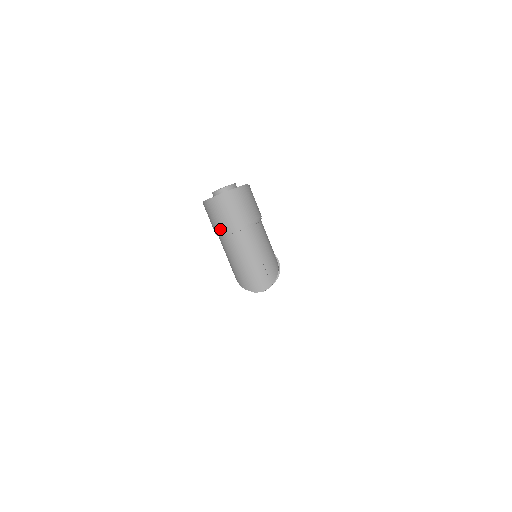
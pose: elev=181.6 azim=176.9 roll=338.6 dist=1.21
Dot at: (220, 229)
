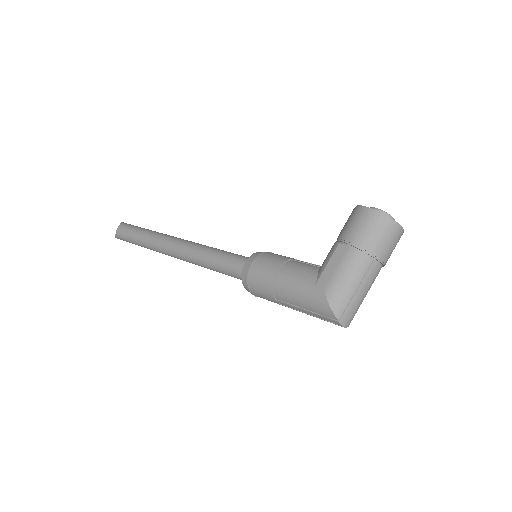
Dot at: (371, 247)
